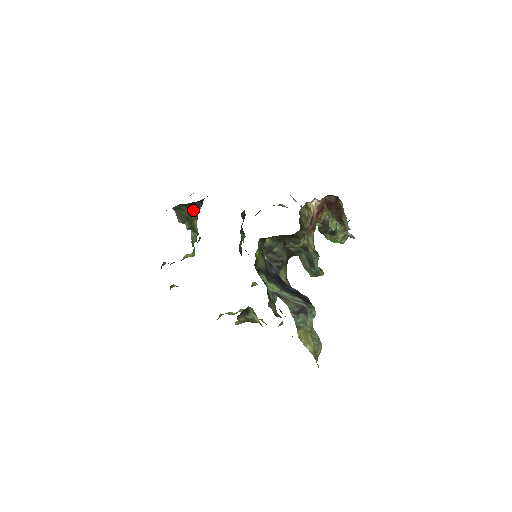
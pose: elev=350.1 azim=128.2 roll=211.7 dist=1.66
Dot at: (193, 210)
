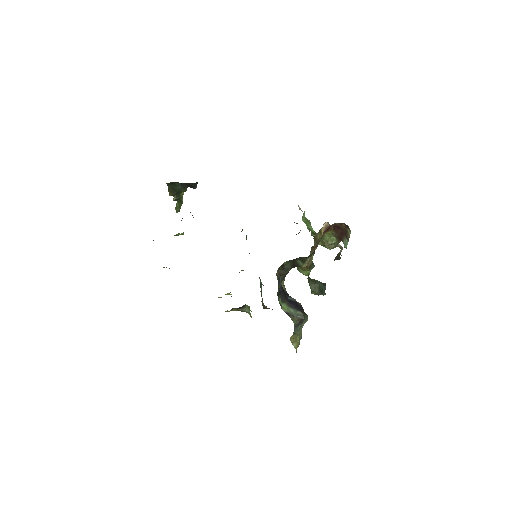
Dot at: (186, 186)
